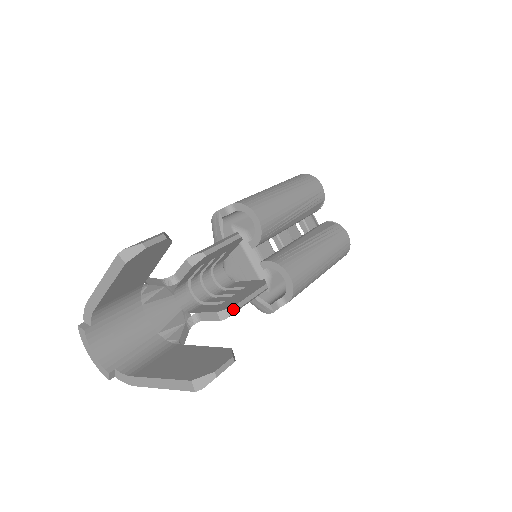
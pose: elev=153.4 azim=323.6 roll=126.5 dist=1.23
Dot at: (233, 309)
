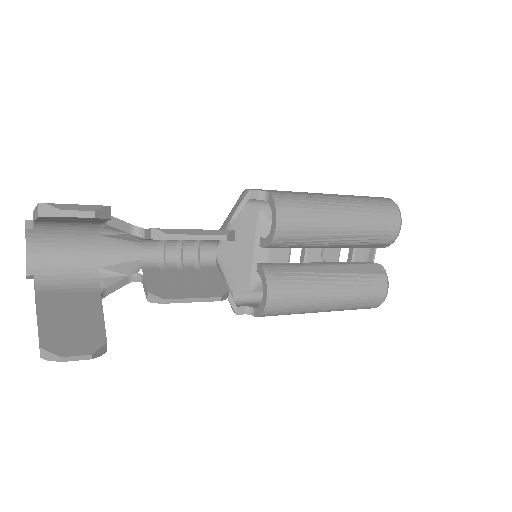
Dot at: (162, 301)
